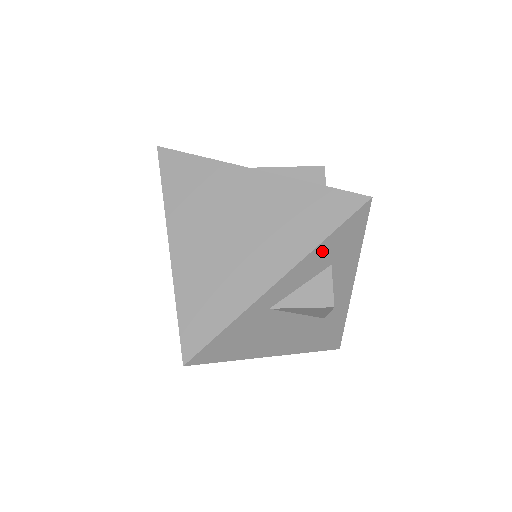
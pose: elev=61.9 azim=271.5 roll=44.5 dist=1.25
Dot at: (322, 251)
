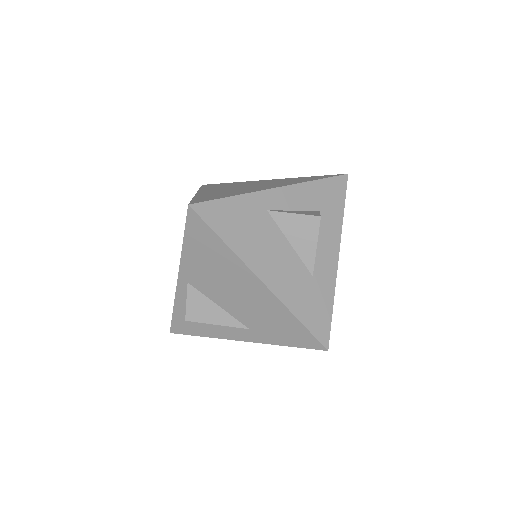
Dot at: (312, 190)
